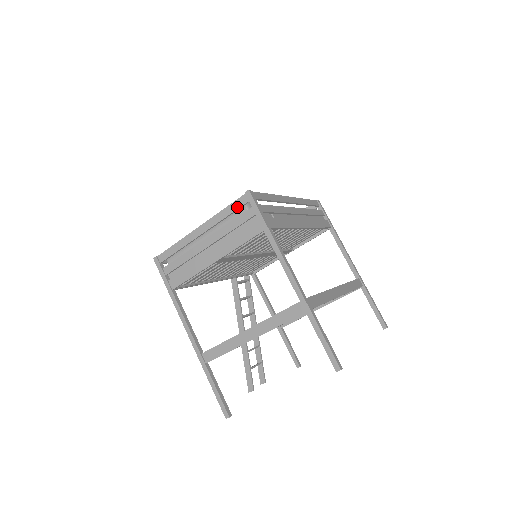
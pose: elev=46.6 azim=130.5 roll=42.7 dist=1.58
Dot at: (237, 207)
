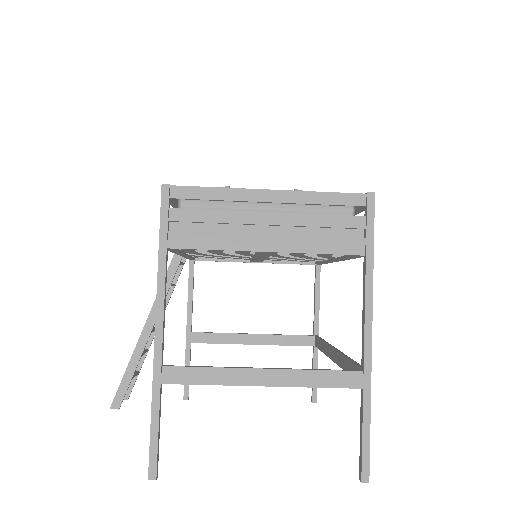
Dot at: (344, 202)
